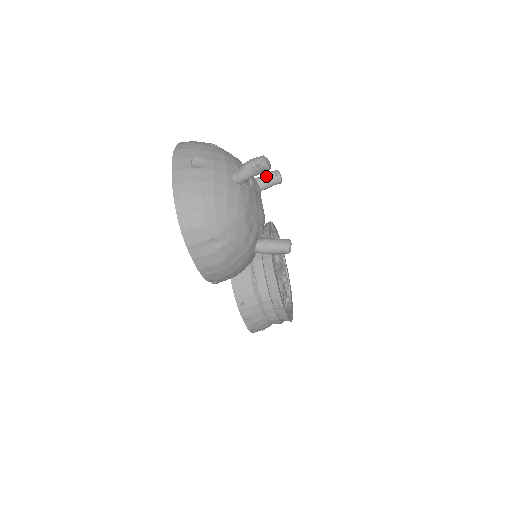
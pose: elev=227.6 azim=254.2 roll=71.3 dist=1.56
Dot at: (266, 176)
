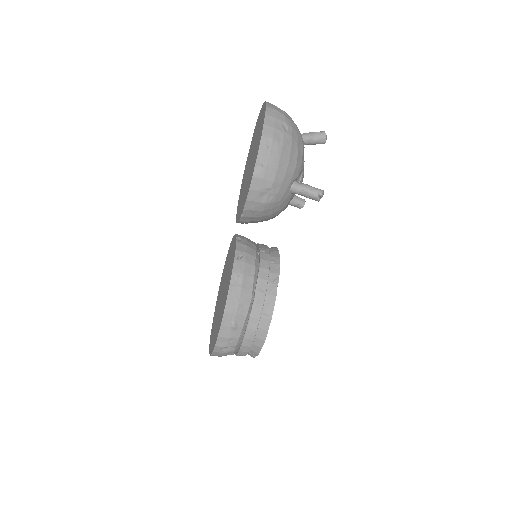
Dot at: (295, 195)
